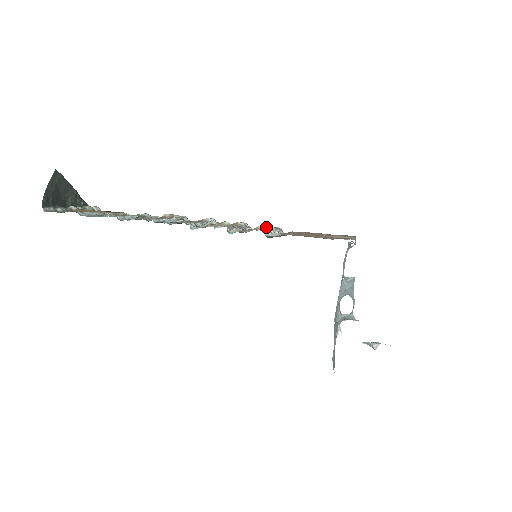
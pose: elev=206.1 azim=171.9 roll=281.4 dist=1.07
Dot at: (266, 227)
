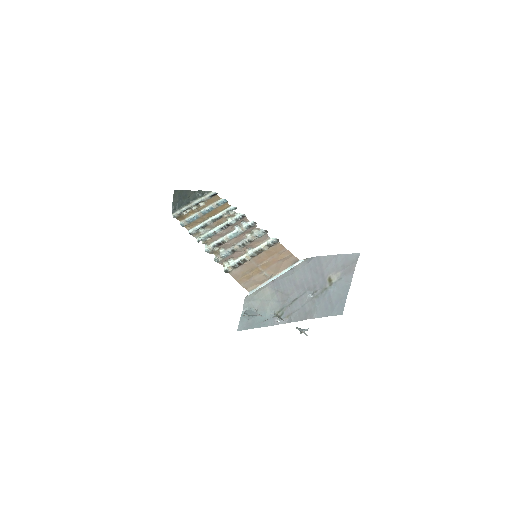
Dot at: (245, 250)
